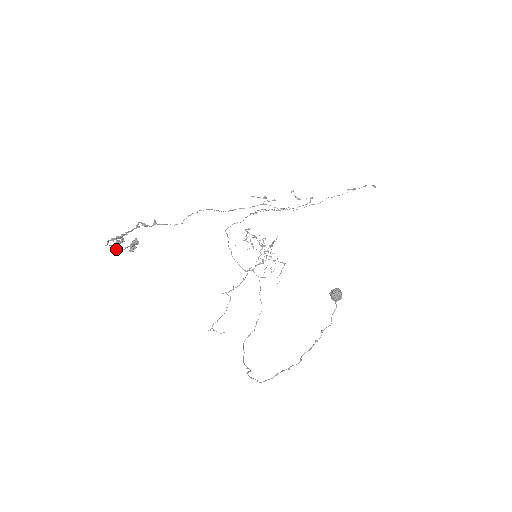
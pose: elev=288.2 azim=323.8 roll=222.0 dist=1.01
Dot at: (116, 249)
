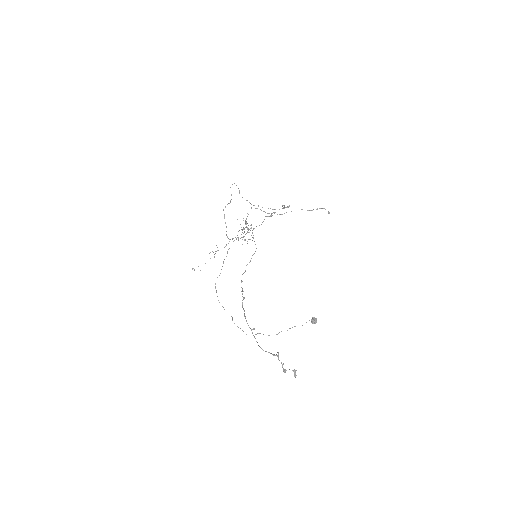
Dot at: occluded
